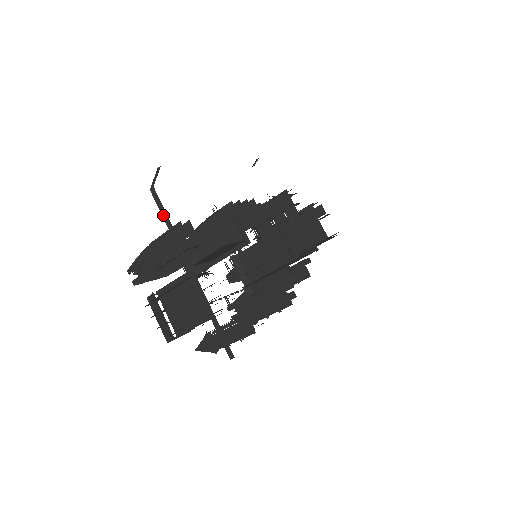
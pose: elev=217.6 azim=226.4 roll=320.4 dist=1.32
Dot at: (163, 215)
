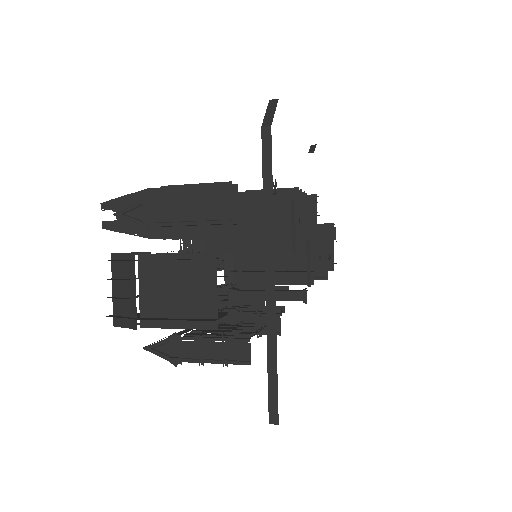
Dot at: (265, 175)
